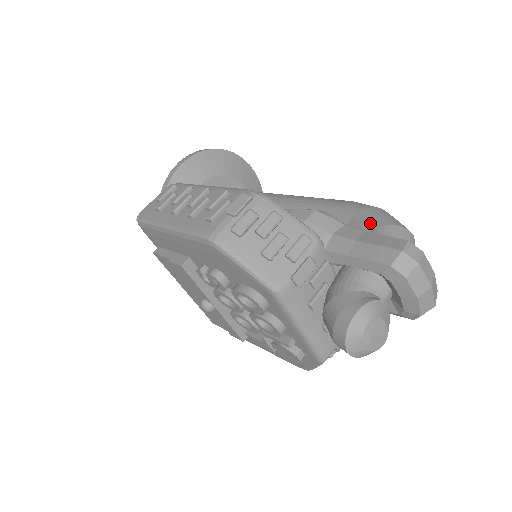
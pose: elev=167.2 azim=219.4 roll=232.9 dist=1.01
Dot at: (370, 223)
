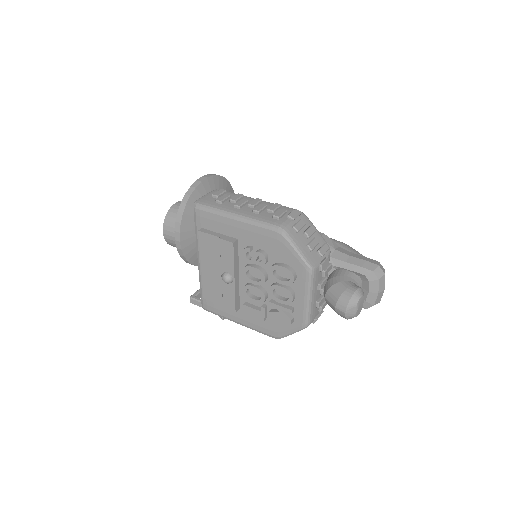
Dot at: (349, 251)
